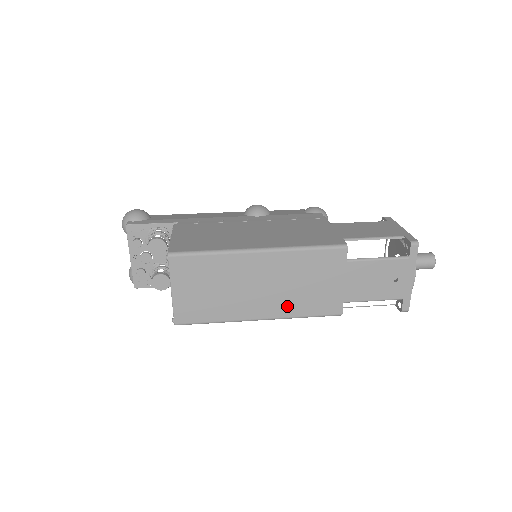
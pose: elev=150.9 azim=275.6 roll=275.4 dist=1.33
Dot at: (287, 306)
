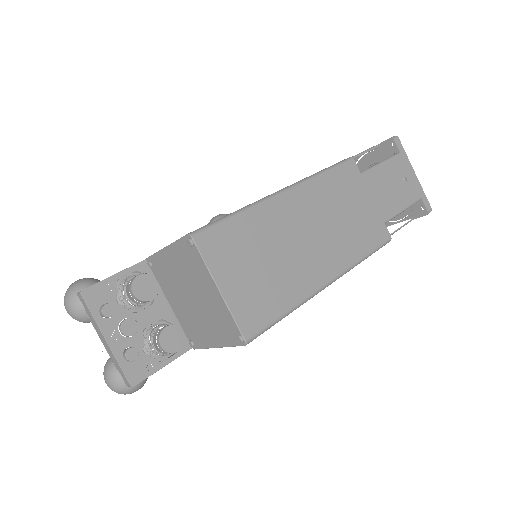
Dot at: (344, 251)
